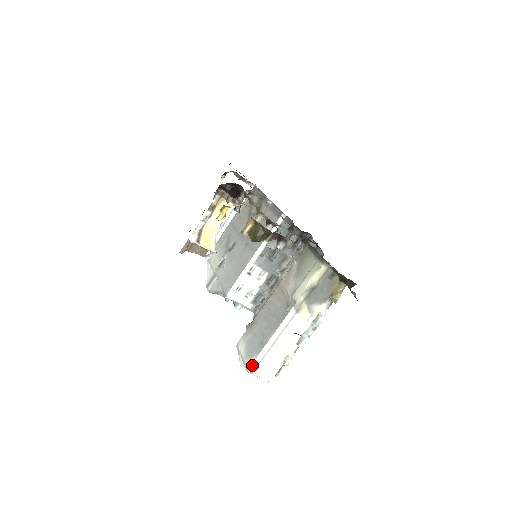
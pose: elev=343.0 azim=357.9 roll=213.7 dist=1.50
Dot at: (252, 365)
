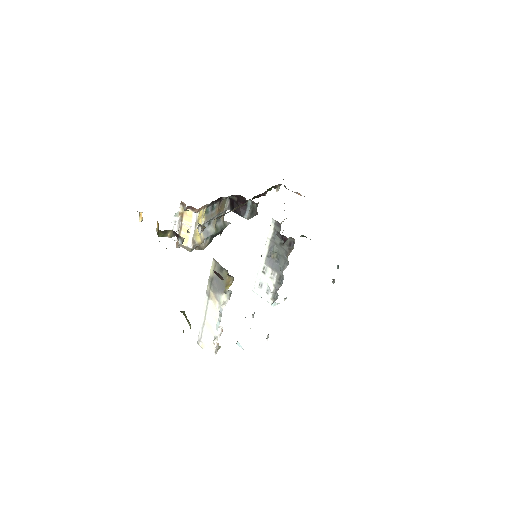
Dot at: (199, 338)
